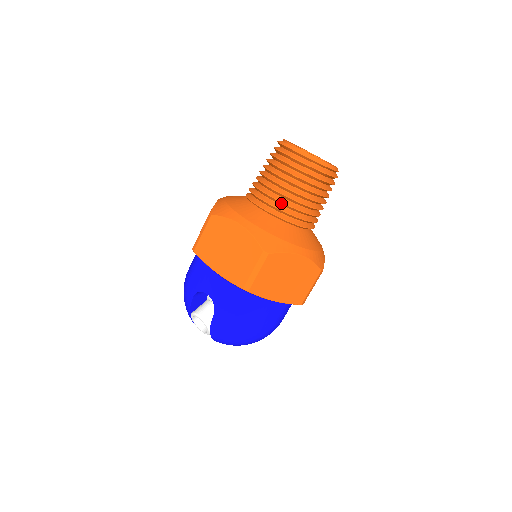
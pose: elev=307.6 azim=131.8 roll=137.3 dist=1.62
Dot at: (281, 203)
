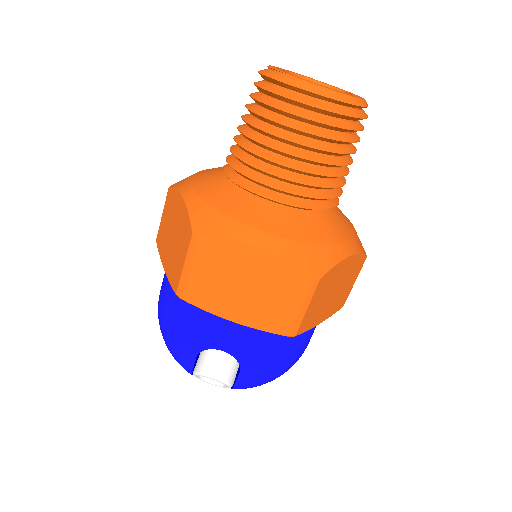
Dot at: (305, 185)
